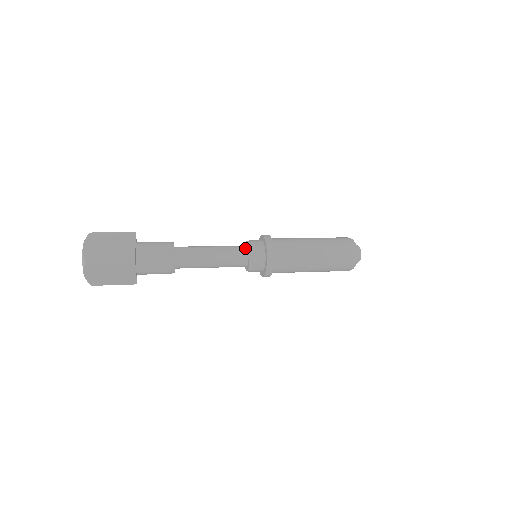
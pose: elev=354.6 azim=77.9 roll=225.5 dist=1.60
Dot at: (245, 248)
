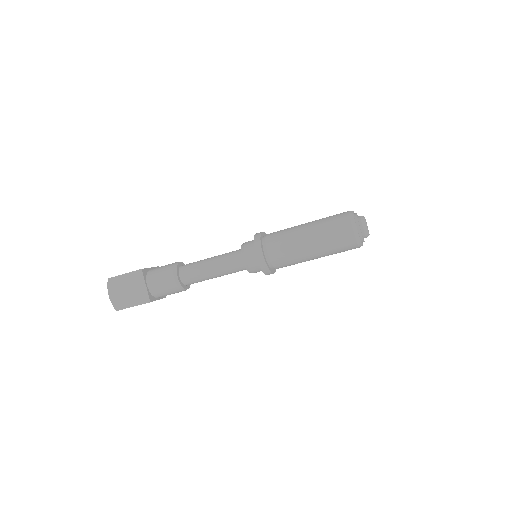
Dot at: occluded
